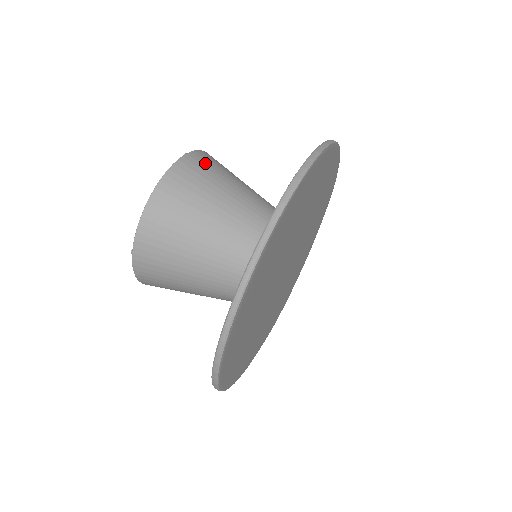
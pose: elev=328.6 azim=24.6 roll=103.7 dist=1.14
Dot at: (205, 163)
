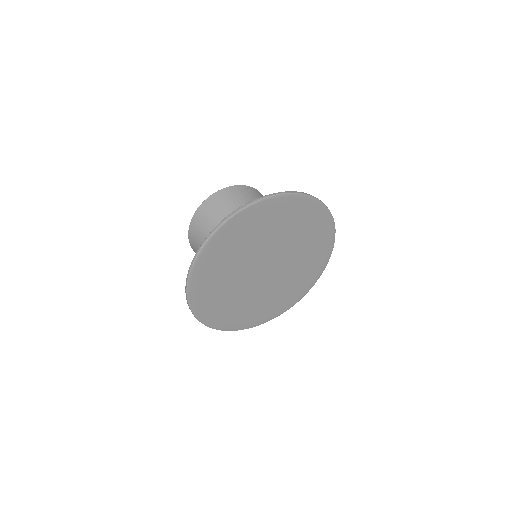
Dot at: (236, 194)
